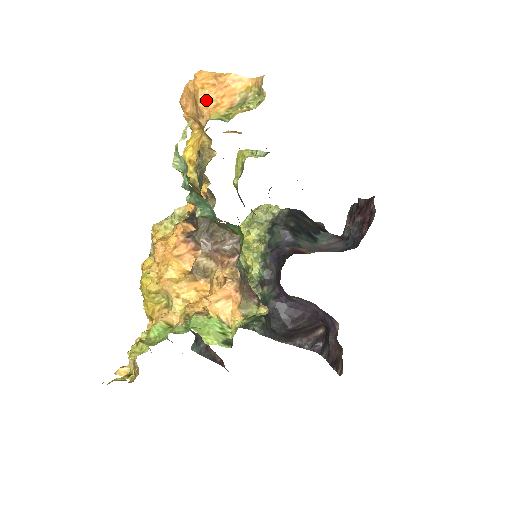
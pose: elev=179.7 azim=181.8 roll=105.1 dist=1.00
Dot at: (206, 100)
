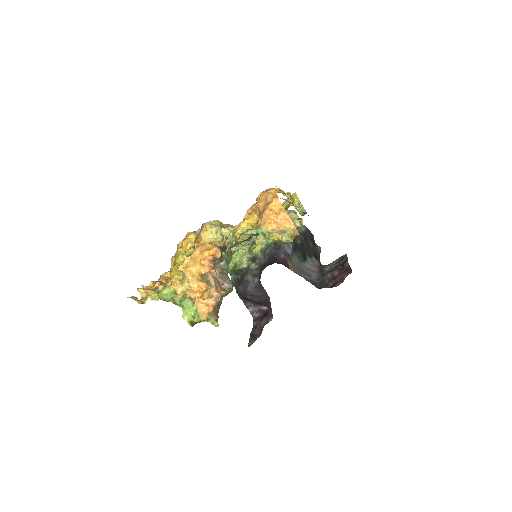
Dot at: (268, 216)
